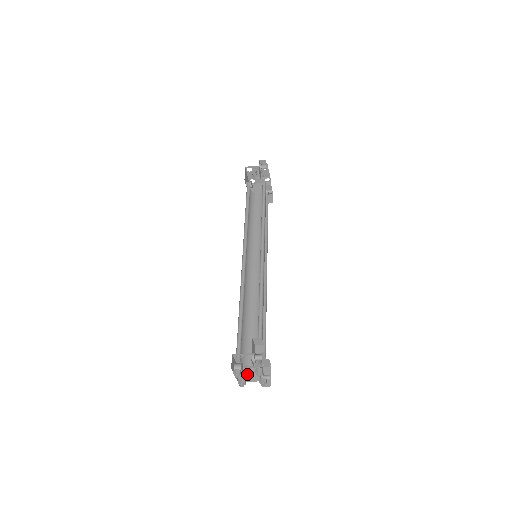
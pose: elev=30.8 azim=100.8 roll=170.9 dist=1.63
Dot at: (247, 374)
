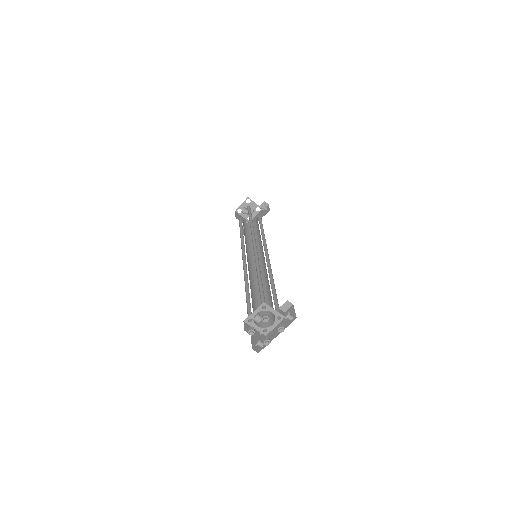
Dot at: occluded
